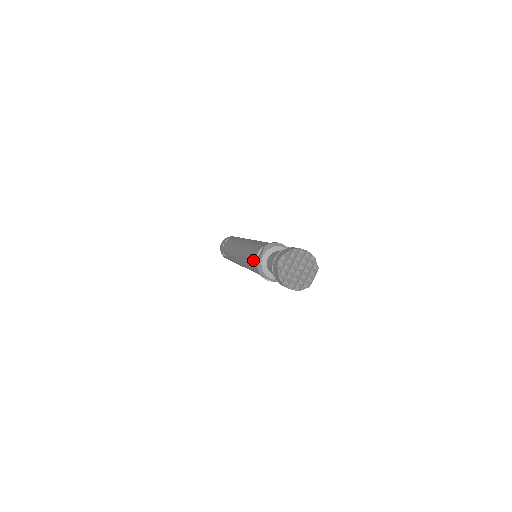
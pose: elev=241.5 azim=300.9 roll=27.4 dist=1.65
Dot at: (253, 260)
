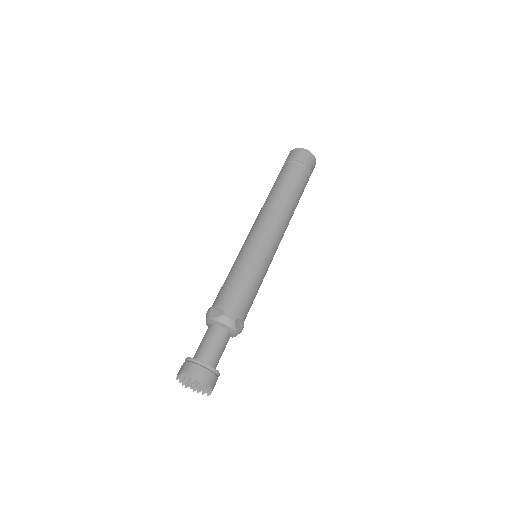
Dot at: (219, 295)
